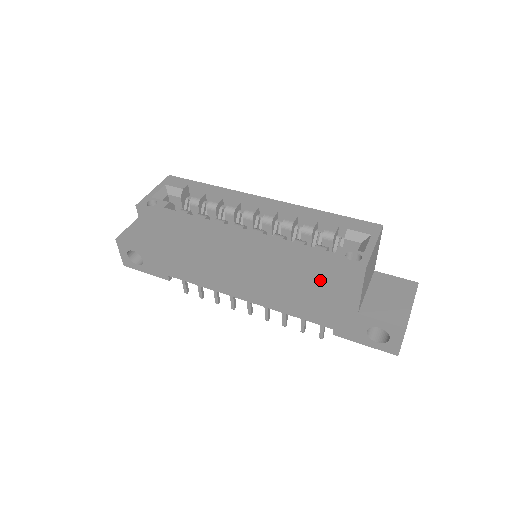
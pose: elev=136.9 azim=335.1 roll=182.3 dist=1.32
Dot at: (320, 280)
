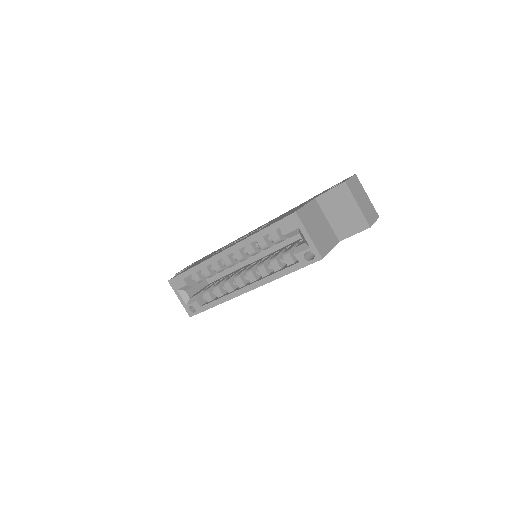
Dot at: occluded
